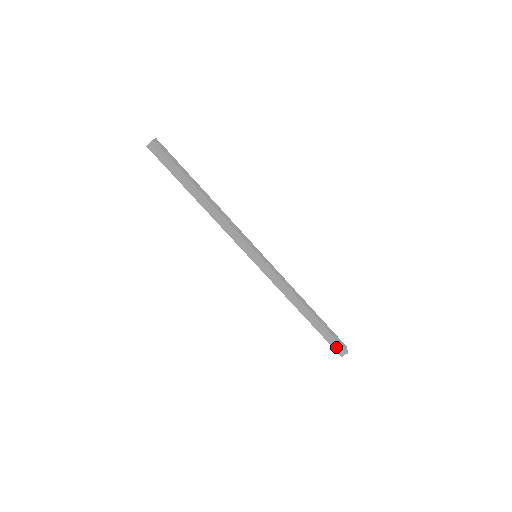
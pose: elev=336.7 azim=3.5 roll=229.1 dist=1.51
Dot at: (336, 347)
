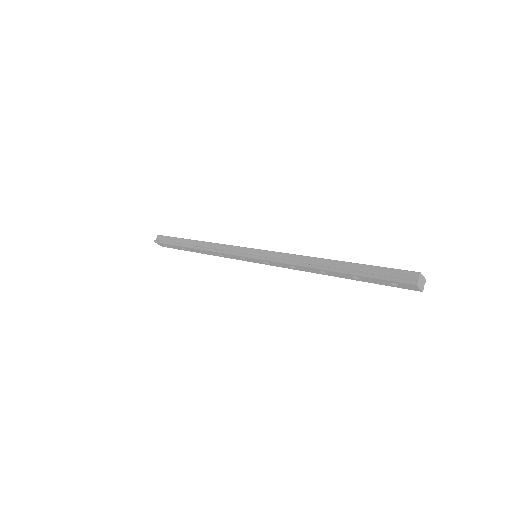
Dot at: (398, 278)
